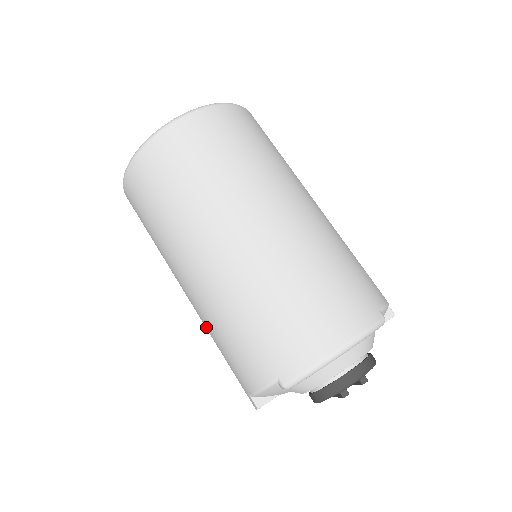
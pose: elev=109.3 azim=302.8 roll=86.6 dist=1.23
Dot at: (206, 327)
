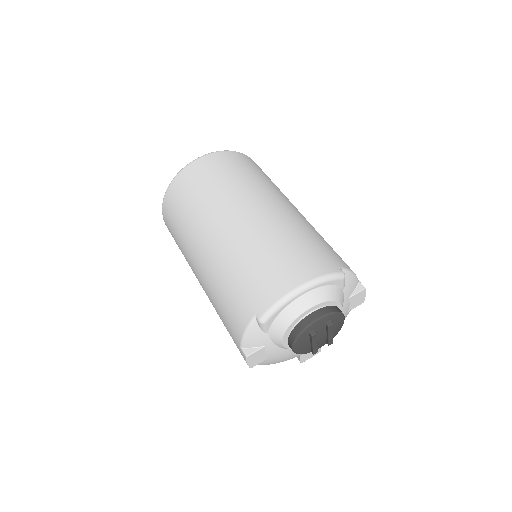
Dot at: (212, 302)
